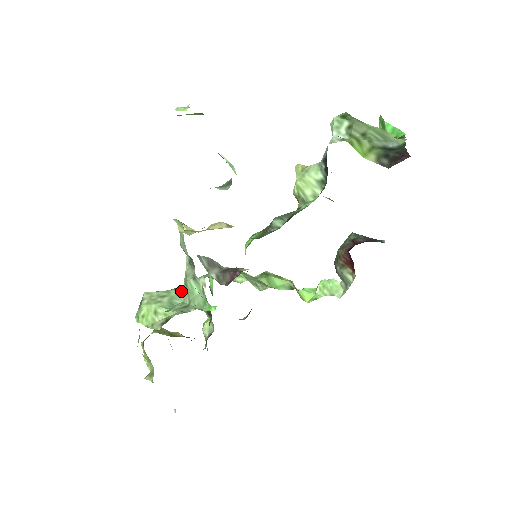
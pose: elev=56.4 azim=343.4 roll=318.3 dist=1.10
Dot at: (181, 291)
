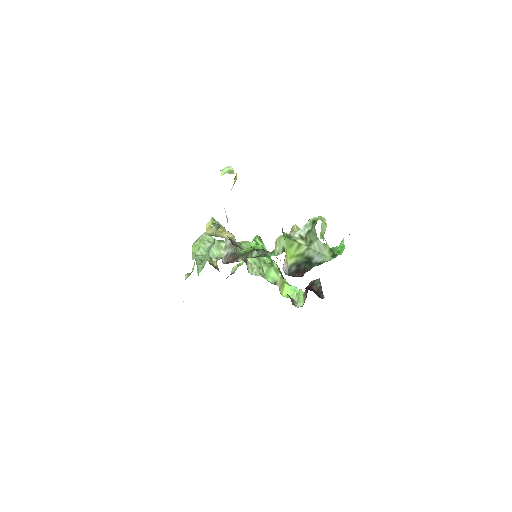
Dot at: (220, 245)
